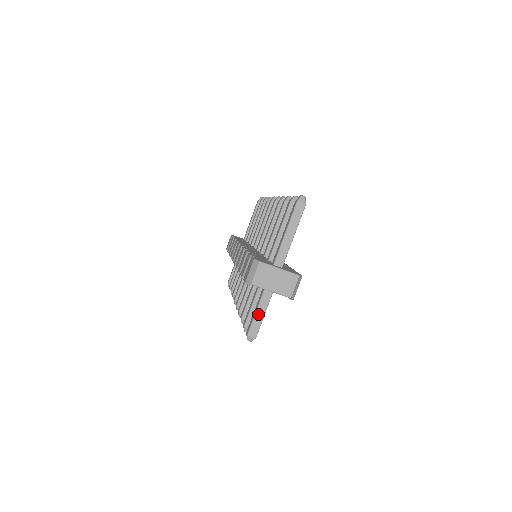
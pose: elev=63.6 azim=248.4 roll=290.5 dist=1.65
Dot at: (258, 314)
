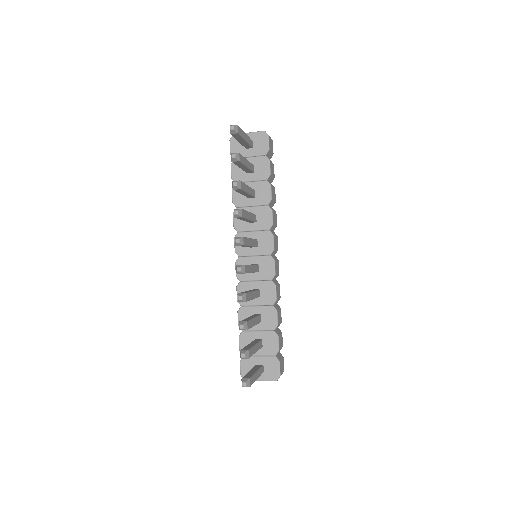
Dot at: occluded
